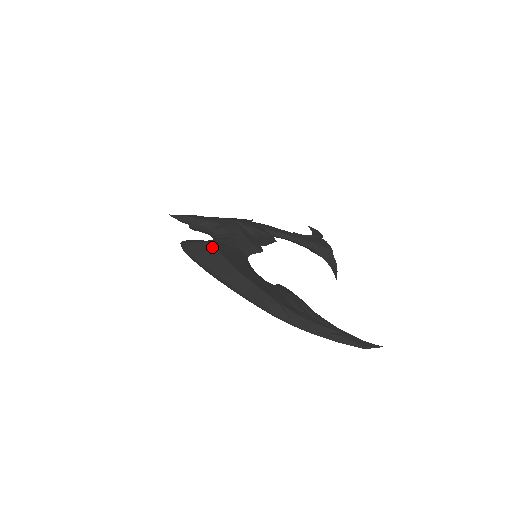
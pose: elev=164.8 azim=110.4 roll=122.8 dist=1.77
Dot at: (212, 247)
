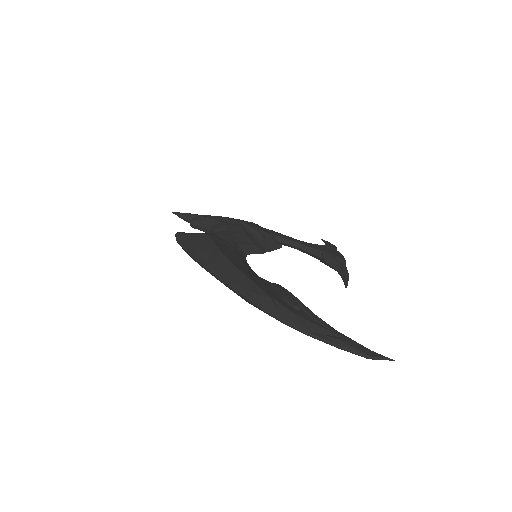
Dot at: (207, 238)
